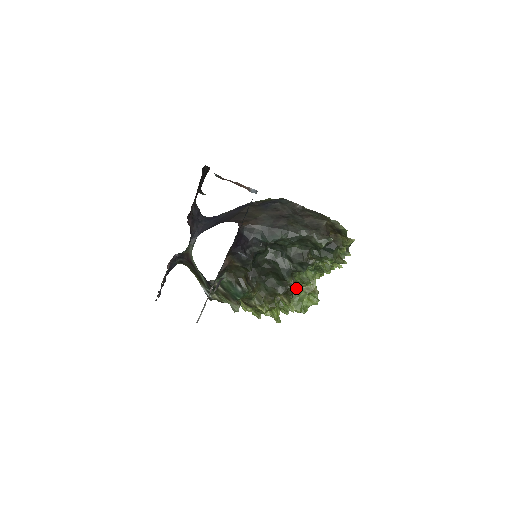
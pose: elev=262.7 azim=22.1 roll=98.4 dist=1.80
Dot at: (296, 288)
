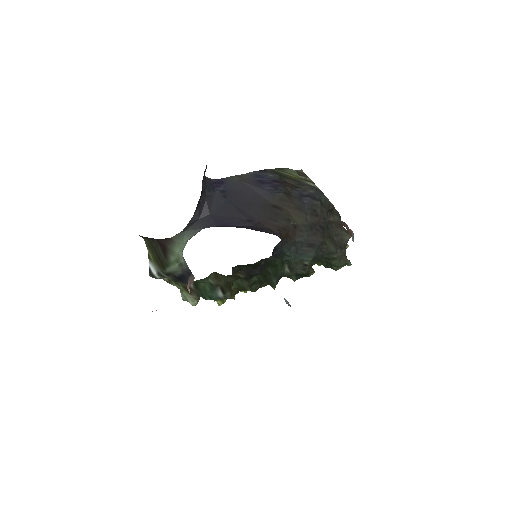
Dot at: occluded
